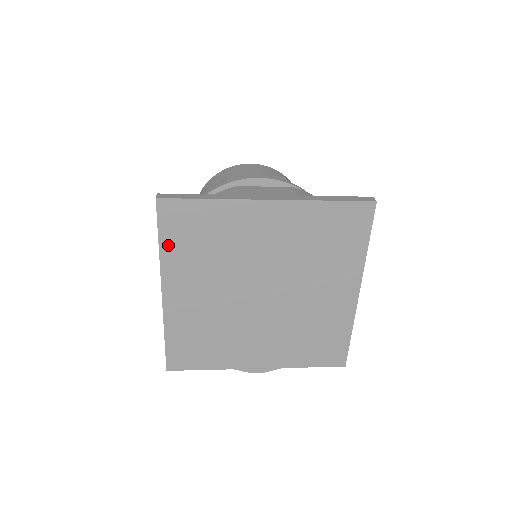
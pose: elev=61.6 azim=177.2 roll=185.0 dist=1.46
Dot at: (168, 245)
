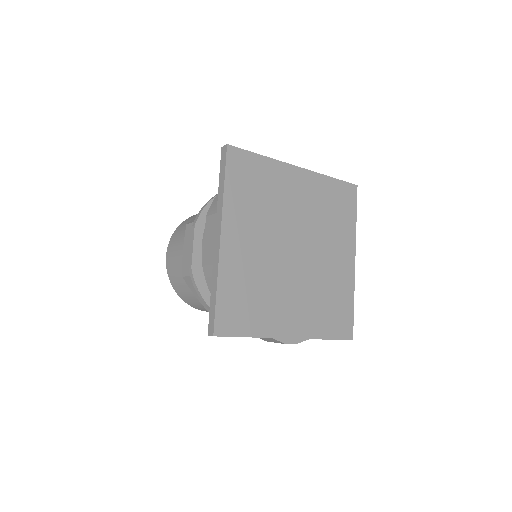
Dot at: (231, 188)
